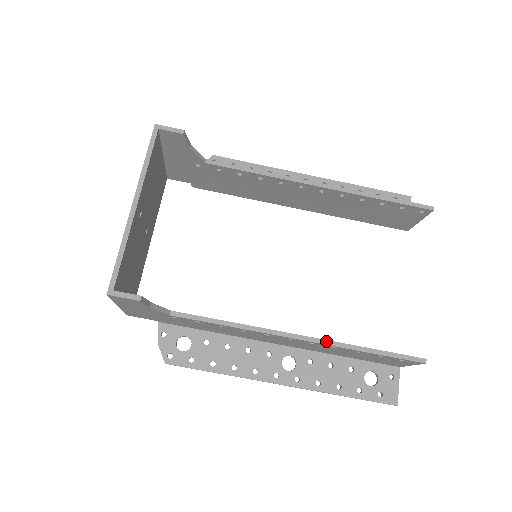
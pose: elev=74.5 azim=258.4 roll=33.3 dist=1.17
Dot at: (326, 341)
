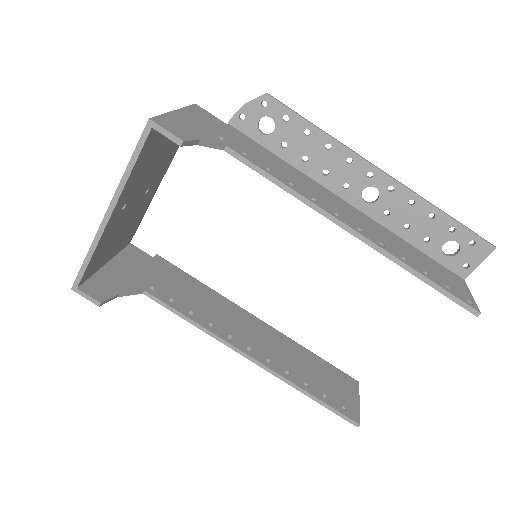
Dot at: (275, 373)
